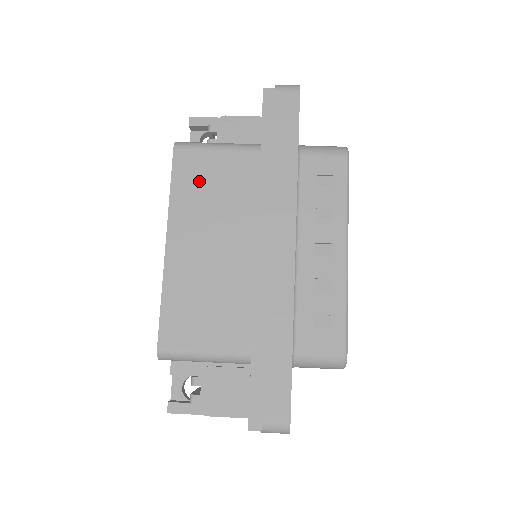
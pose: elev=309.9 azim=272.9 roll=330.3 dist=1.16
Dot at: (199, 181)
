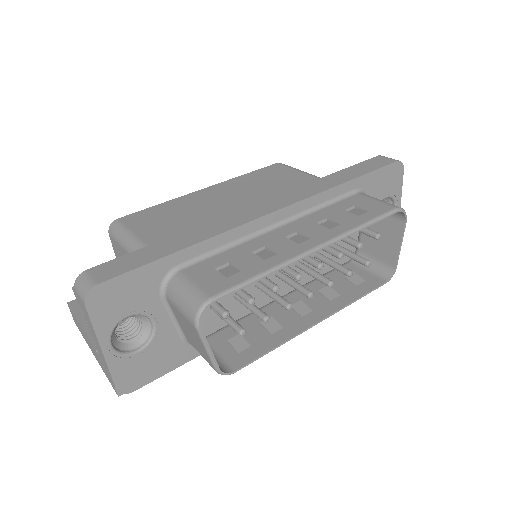
Dot at: (269, 177)
